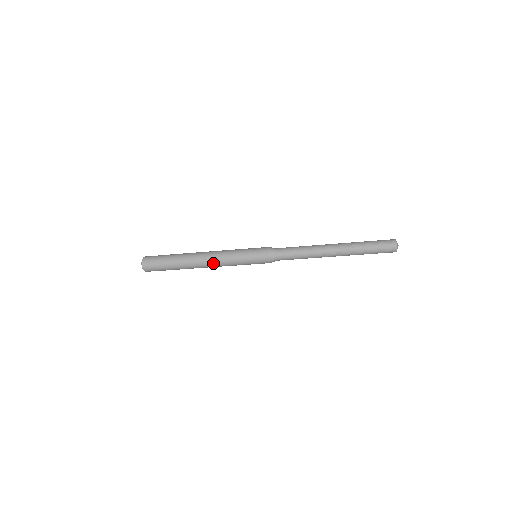
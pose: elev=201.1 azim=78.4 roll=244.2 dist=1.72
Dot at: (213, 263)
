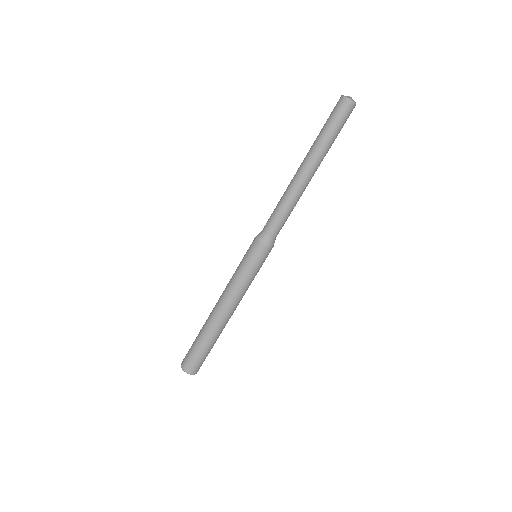
Dot at: (223, 298)
